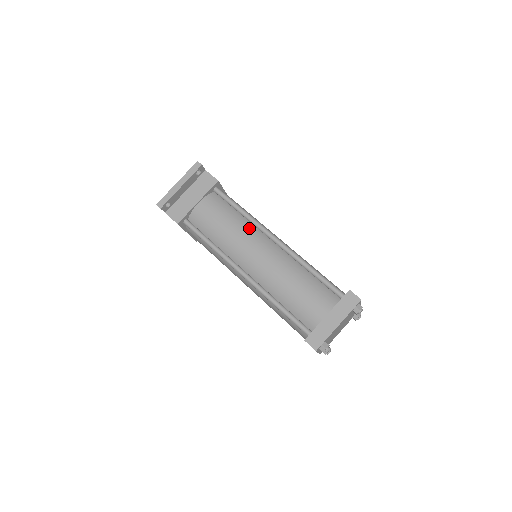
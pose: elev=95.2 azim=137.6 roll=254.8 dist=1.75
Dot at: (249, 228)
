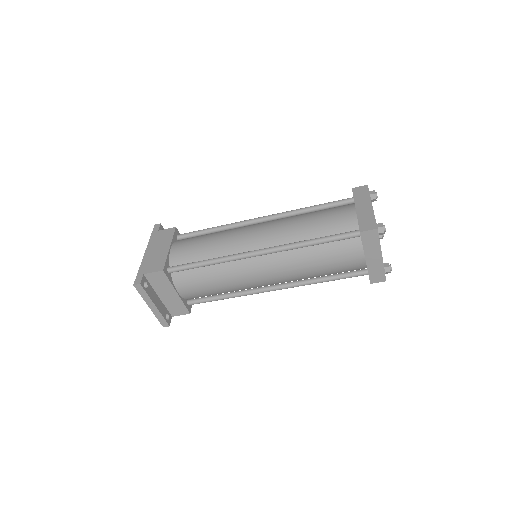
Dot at: (232, 267)
